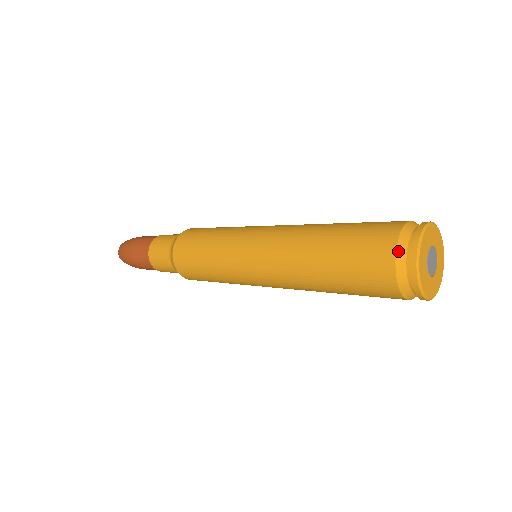
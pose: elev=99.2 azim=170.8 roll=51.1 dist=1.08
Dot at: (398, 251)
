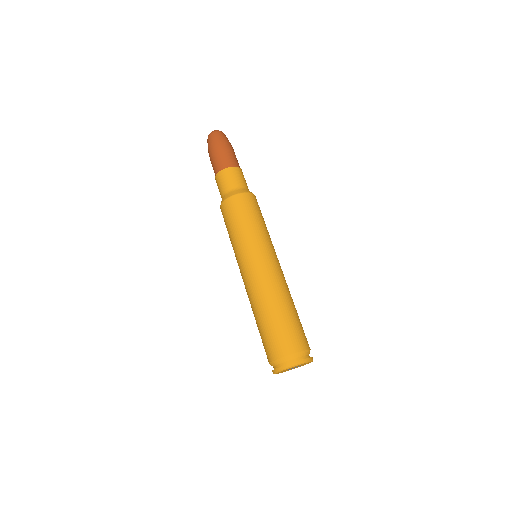
Dot at: (285, 358)
